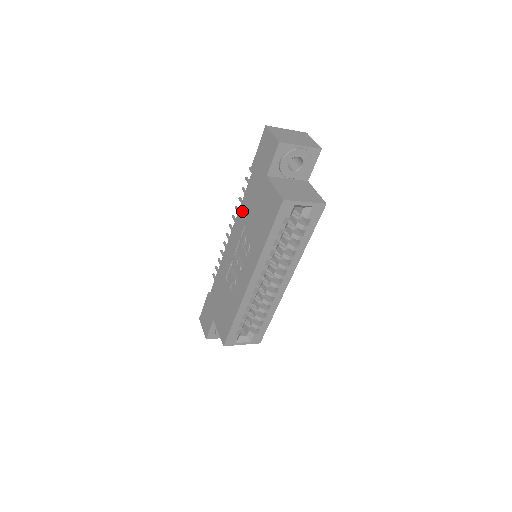
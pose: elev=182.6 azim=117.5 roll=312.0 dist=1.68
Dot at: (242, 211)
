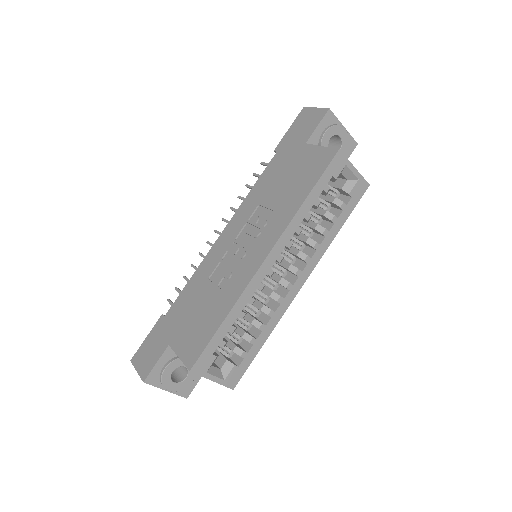
Dot at: (254, 193)
